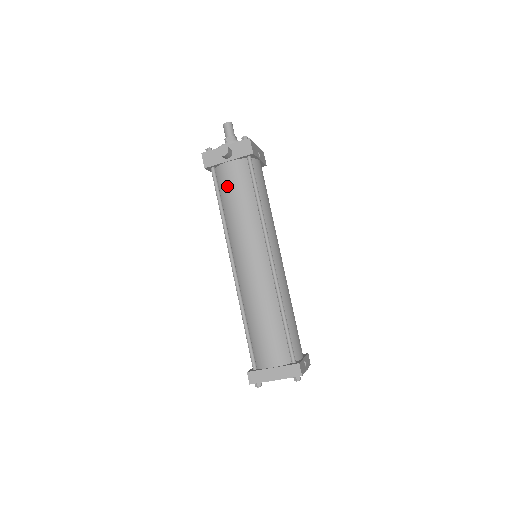
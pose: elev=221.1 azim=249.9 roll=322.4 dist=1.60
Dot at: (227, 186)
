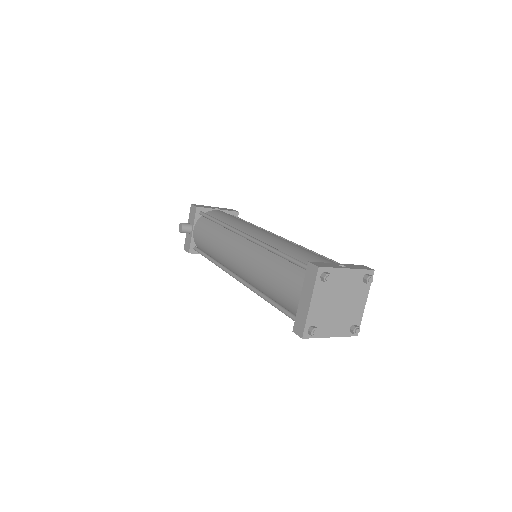
Dot at: (201, 242)
